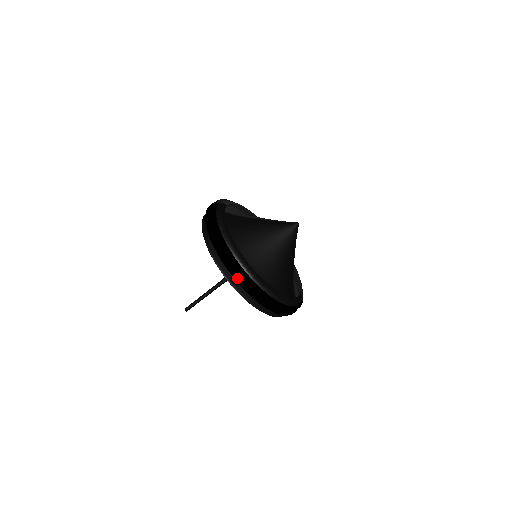
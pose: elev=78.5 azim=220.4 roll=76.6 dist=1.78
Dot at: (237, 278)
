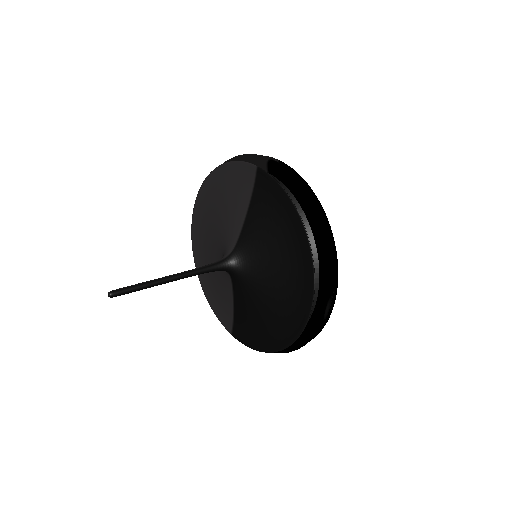
Dot at: (330, 300)
